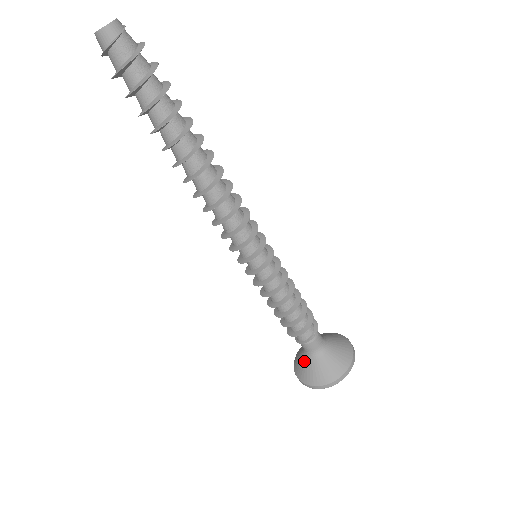
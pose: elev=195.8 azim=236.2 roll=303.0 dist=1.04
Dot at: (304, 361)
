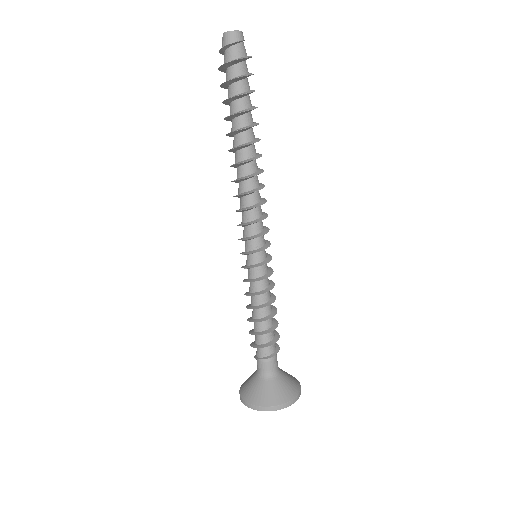
Dot at: (257, 383)
